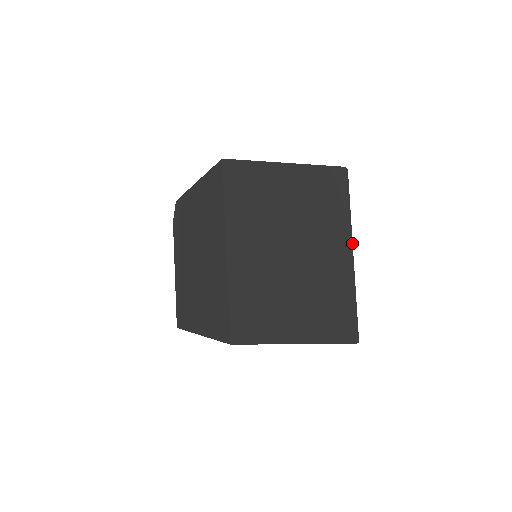
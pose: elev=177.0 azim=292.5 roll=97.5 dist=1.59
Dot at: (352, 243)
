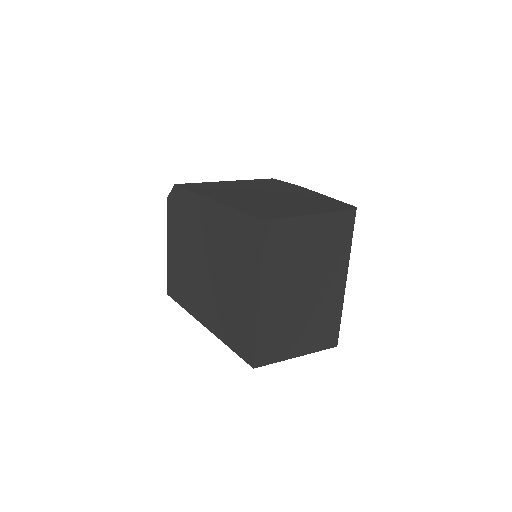
Dot at: occluded
